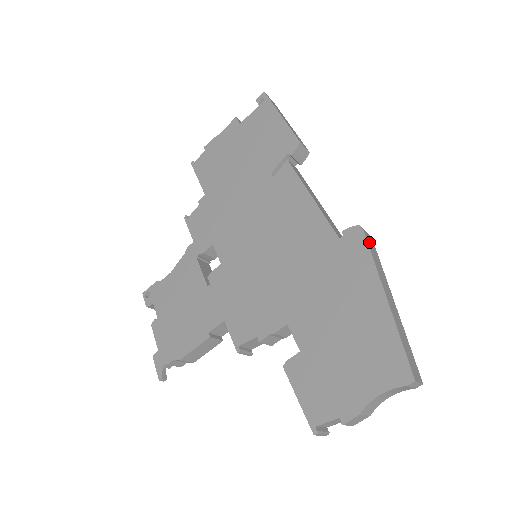
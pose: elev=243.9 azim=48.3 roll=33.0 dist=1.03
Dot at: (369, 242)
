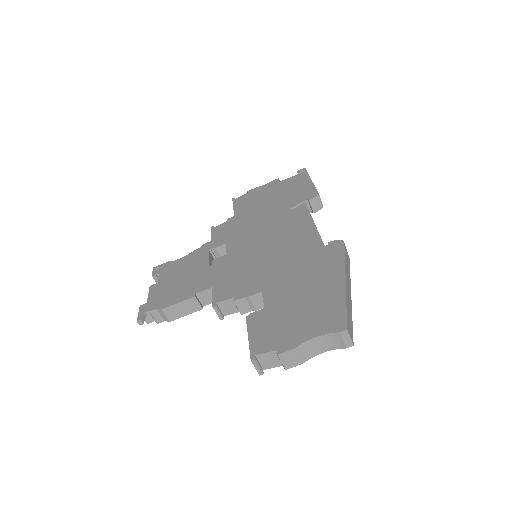
Dot at: (346, 252)
